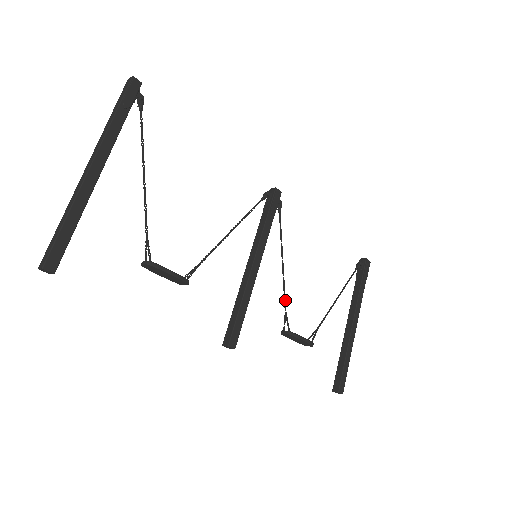
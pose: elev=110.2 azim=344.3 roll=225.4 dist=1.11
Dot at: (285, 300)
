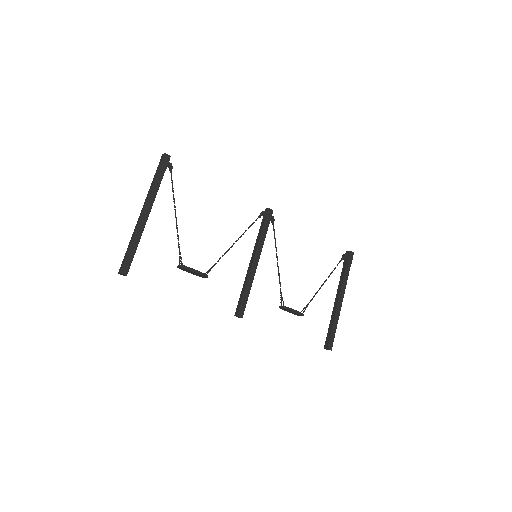
Dot at: (280, 285)
